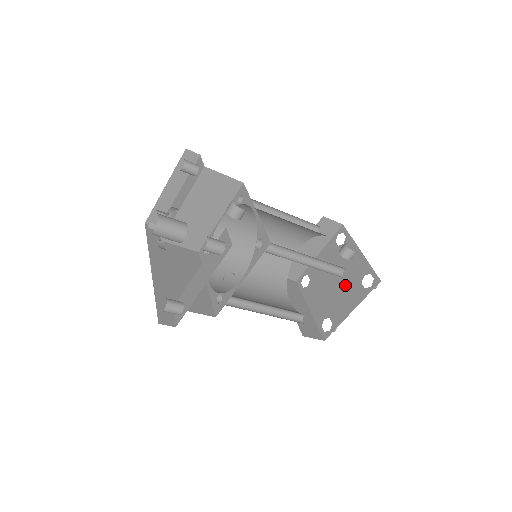
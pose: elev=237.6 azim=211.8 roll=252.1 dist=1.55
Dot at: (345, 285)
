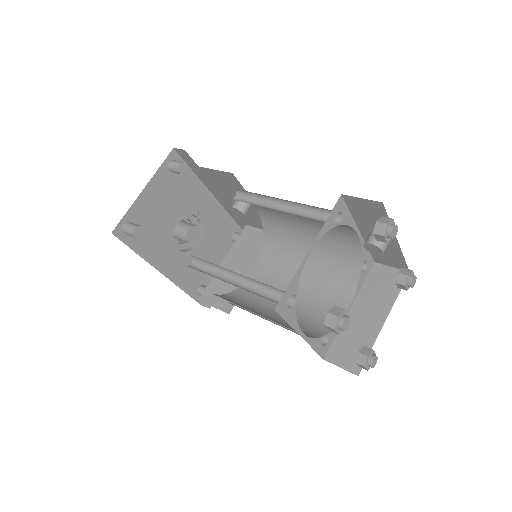
Dot at: occluded
